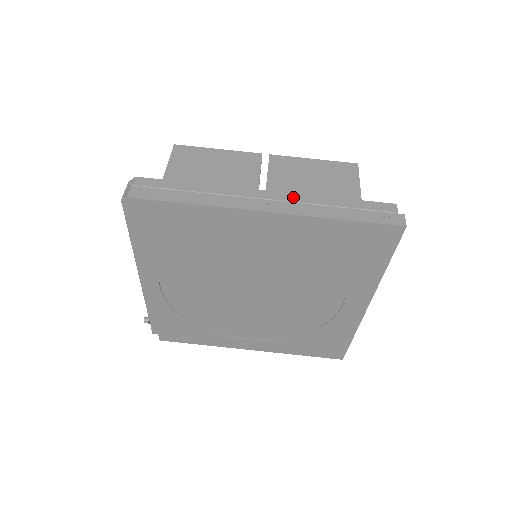
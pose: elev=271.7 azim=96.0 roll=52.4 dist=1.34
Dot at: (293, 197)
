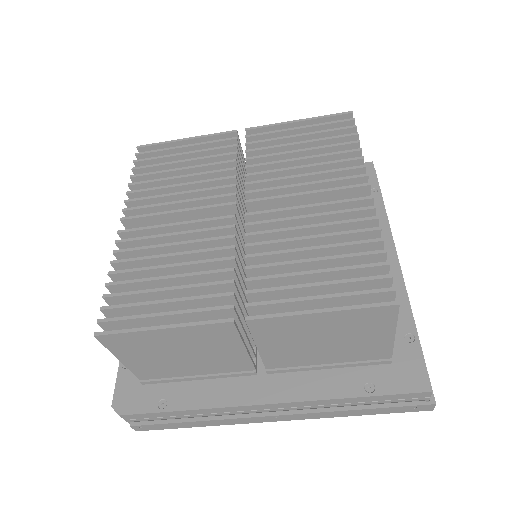
Dot at: (302, 405)
